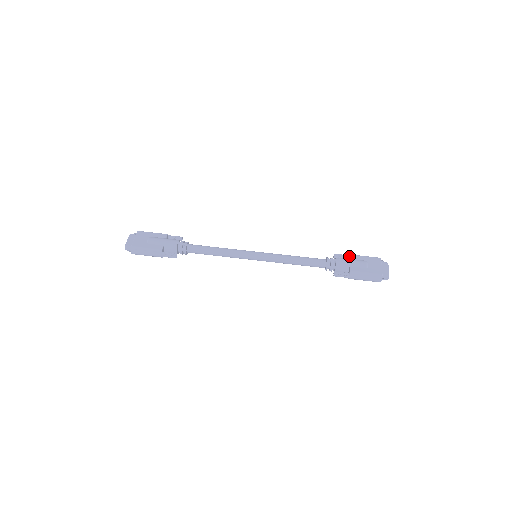
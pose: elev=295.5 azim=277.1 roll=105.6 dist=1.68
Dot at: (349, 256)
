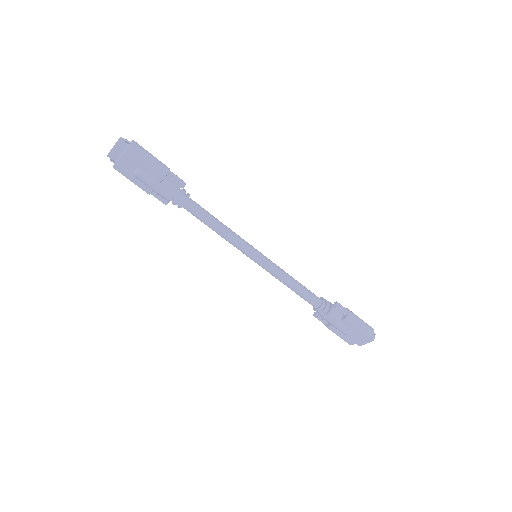
Dot at: (343, 319)
